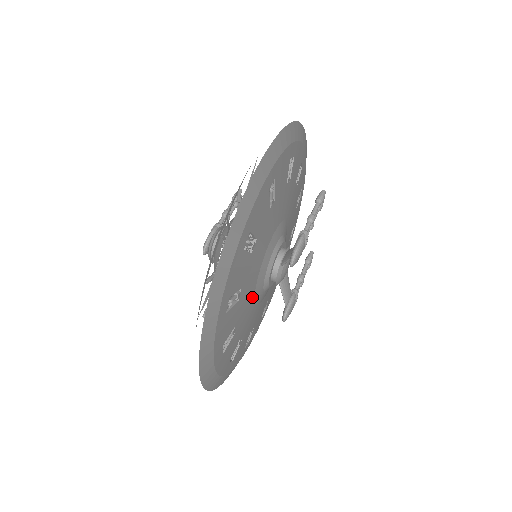
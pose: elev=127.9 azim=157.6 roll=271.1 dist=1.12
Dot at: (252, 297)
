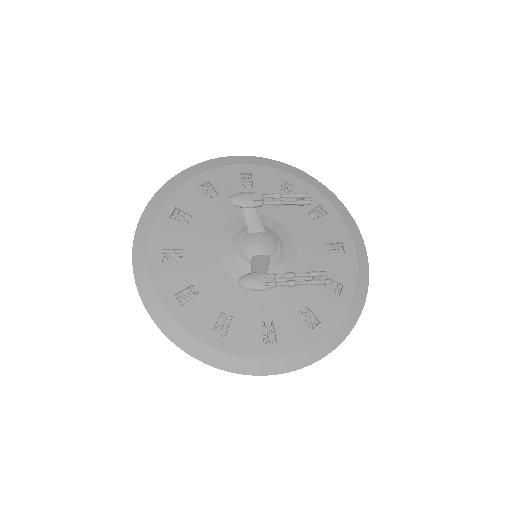
Dot at: (213, 246)
